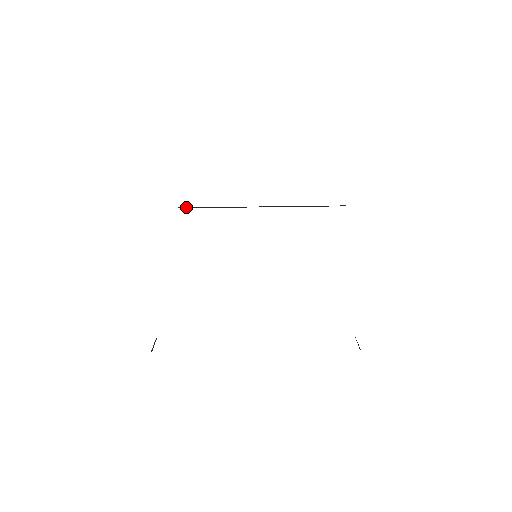
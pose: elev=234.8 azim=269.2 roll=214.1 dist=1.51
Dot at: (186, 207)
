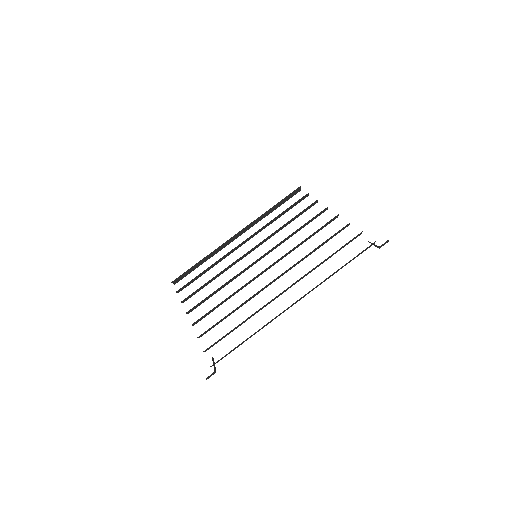
Dot at: (187, 270)
